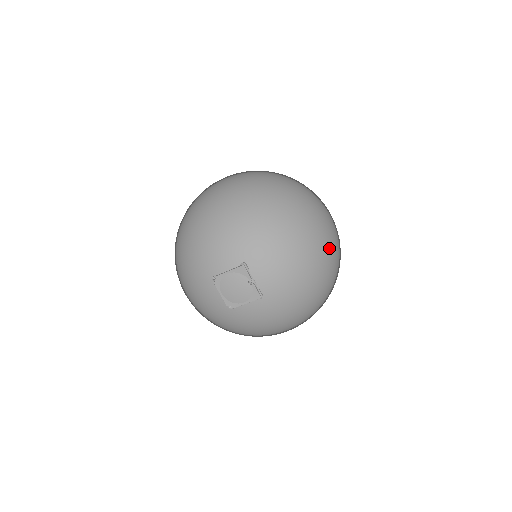
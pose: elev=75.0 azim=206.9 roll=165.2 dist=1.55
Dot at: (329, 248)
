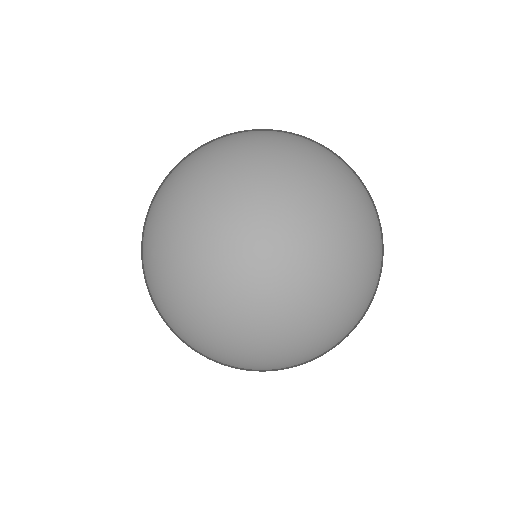
Dot at: occluded
